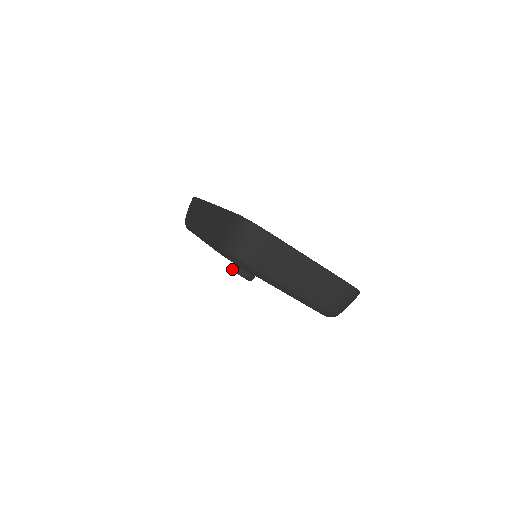
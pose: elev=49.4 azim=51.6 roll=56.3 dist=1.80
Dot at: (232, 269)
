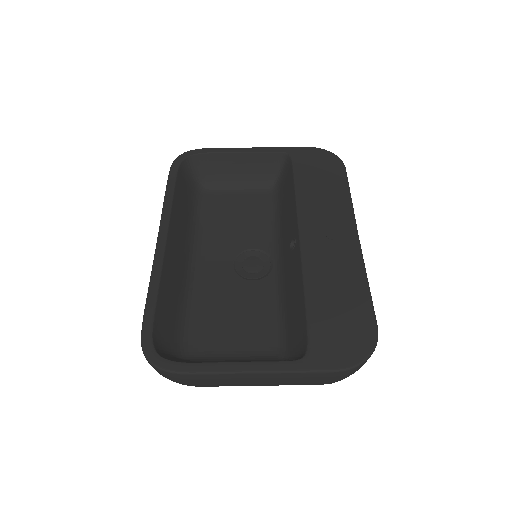
Dot at: occluded
